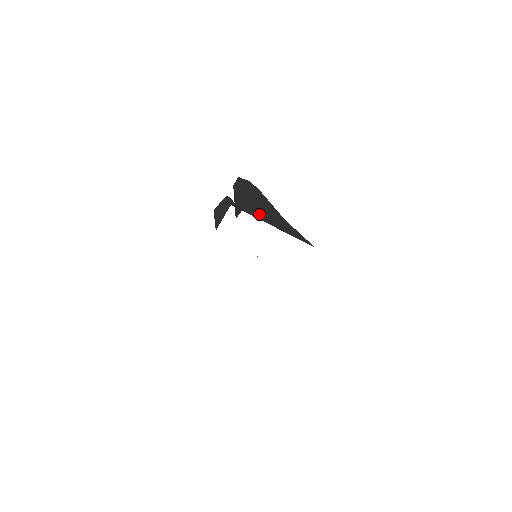
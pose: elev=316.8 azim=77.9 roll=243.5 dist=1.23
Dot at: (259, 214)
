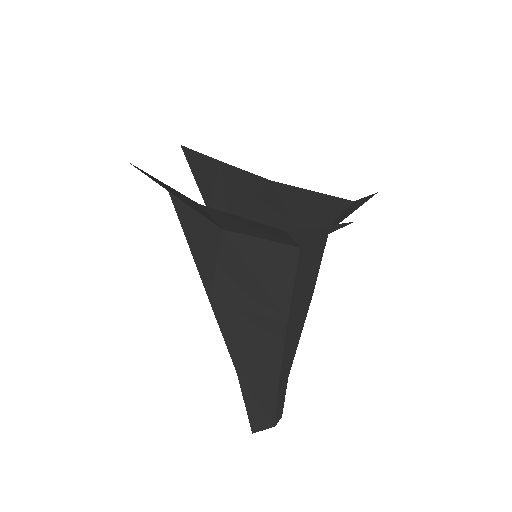
Dot at: occluded
